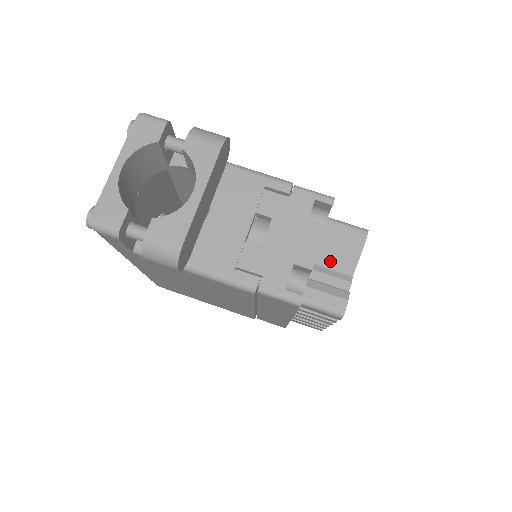
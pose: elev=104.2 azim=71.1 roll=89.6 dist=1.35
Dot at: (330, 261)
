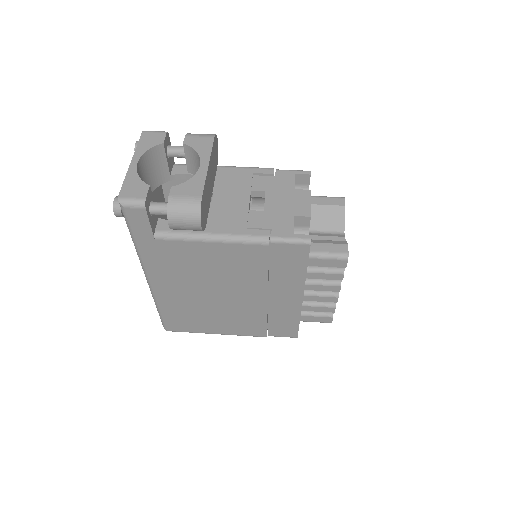
Dot at: (322, 227)
